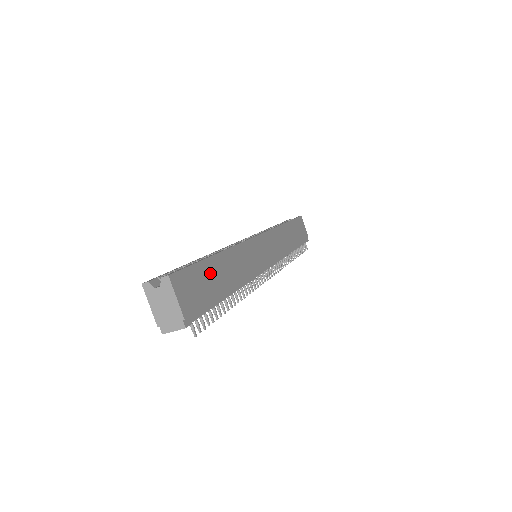
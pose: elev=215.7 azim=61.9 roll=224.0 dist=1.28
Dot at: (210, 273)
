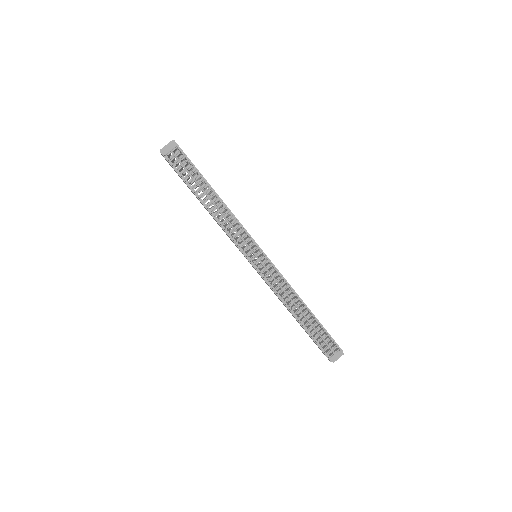
Dot at: occluded
